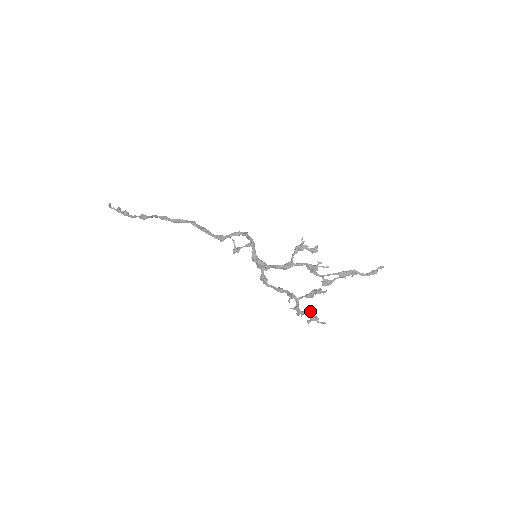
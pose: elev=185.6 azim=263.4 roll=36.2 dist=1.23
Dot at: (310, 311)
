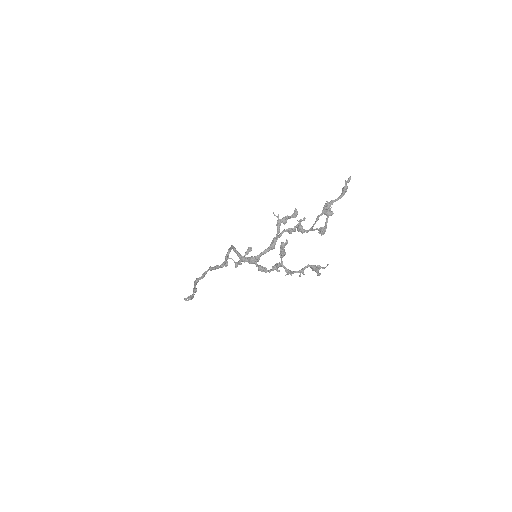
Dot at: (307, 265)
